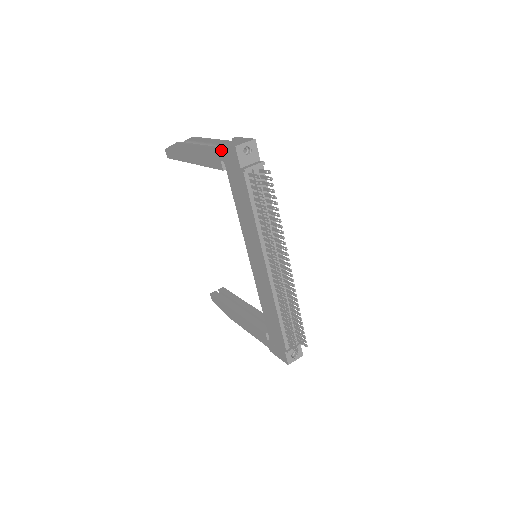
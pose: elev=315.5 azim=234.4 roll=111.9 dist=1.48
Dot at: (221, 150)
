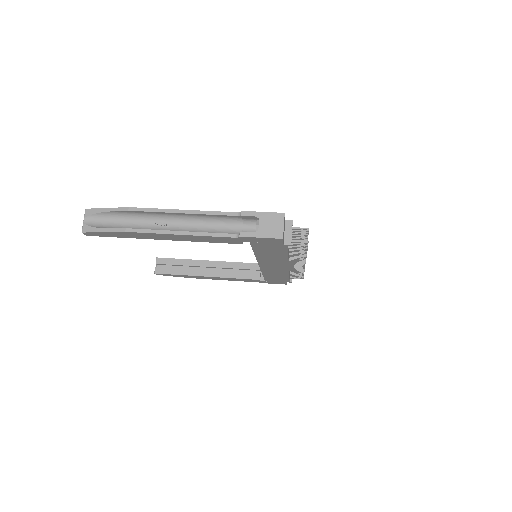
Dot at: (248, 239)
